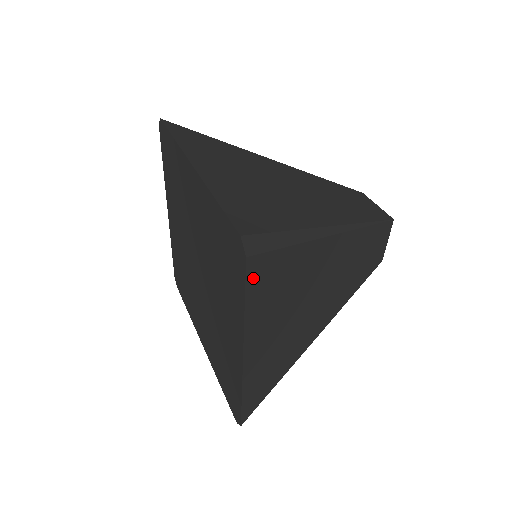
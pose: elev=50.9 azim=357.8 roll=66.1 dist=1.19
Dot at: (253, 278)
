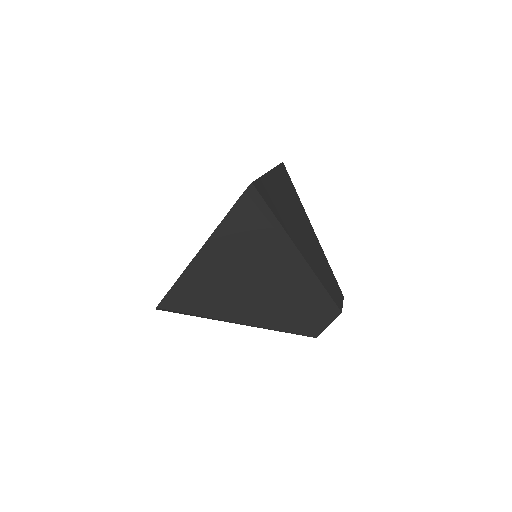
Dot at: (239, 209)
